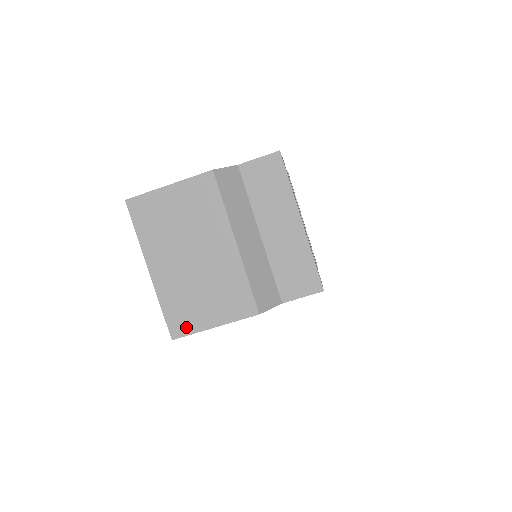
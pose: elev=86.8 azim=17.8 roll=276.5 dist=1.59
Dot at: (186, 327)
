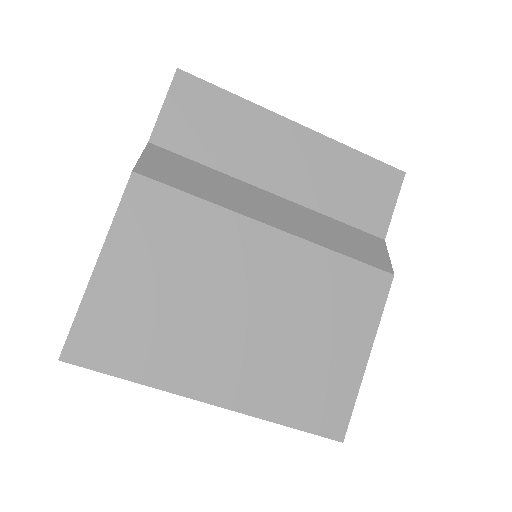
Dot at: (339, 404)
